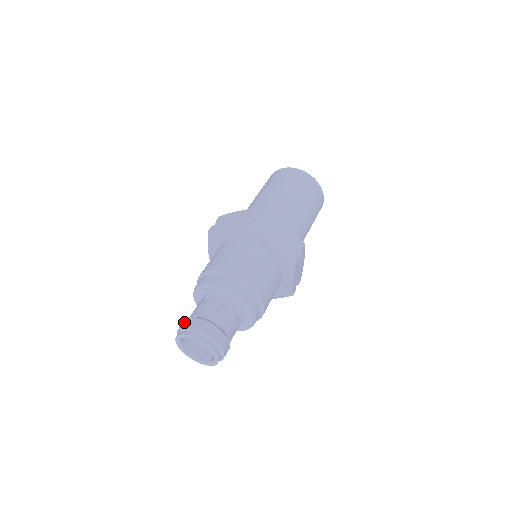
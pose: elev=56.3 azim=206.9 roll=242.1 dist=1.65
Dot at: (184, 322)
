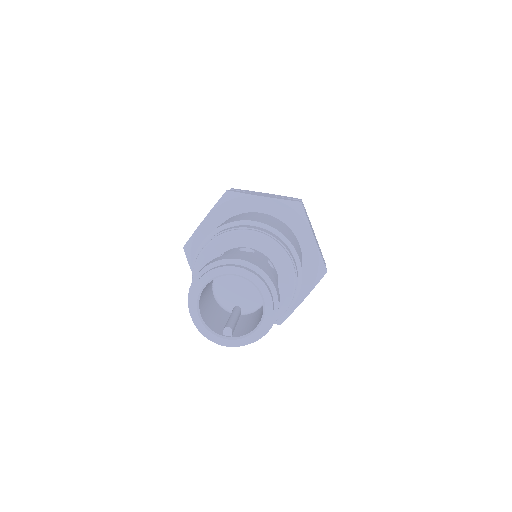
Dot at: (227, 255)
